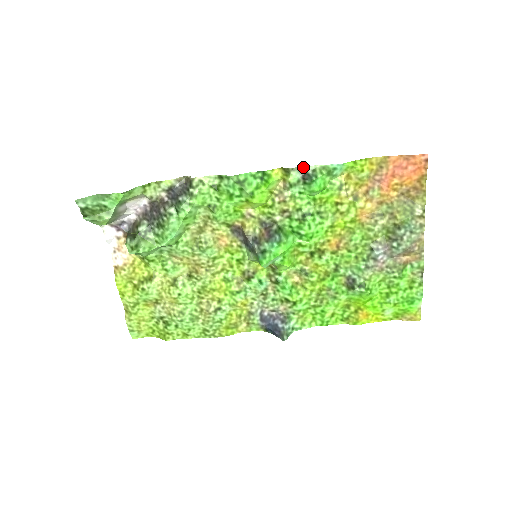
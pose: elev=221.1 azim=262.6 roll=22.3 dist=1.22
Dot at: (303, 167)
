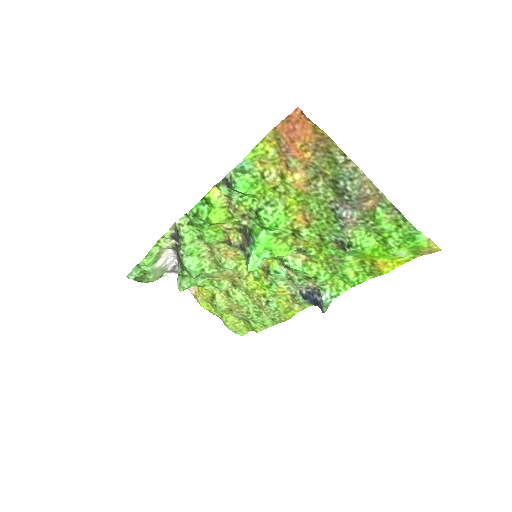
Dot at: (223, 179)
